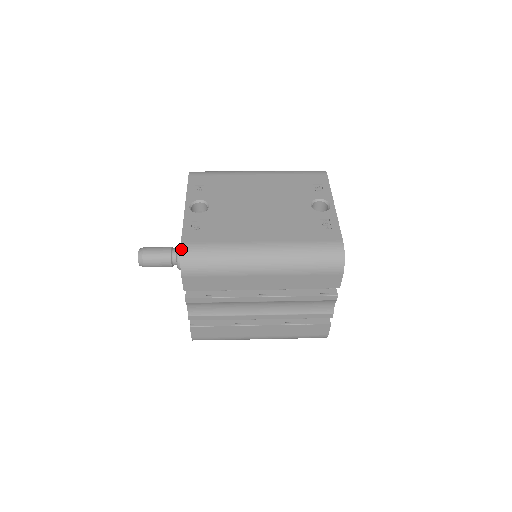
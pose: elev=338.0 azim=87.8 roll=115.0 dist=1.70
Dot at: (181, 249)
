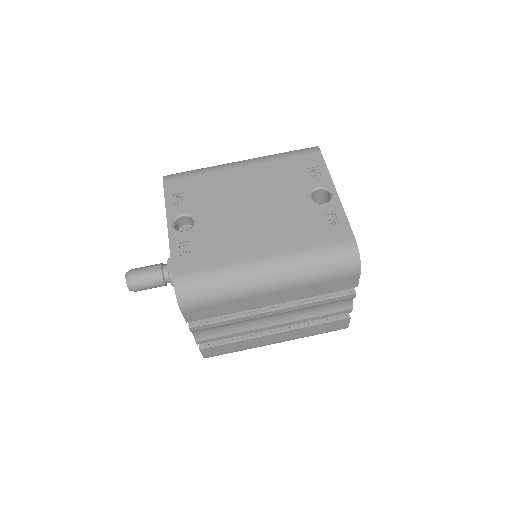
Dot at: (174, 283)
